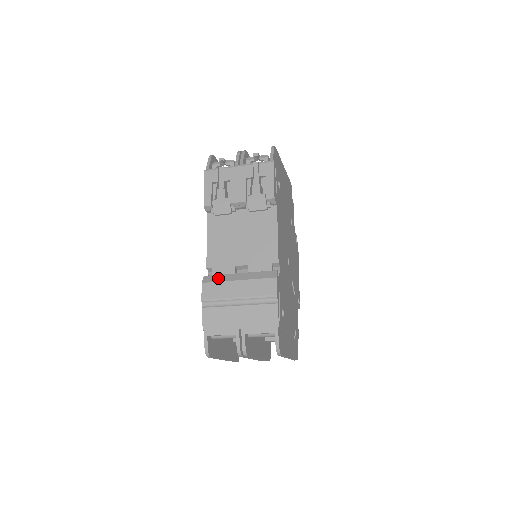
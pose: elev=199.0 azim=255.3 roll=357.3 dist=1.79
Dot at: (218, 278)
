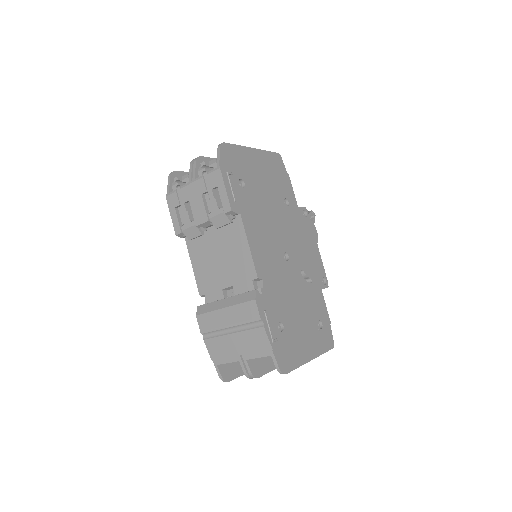
Dot at: (208, 308)
